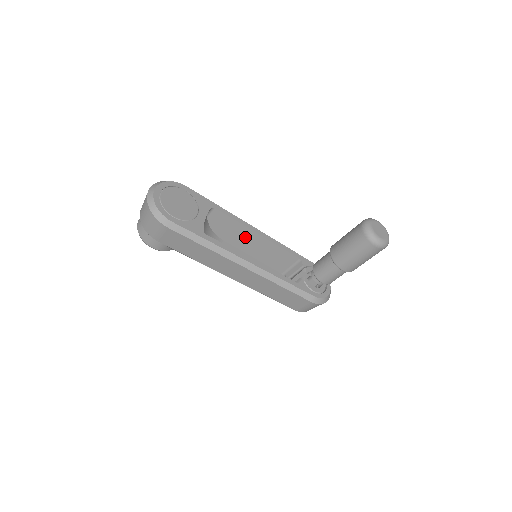
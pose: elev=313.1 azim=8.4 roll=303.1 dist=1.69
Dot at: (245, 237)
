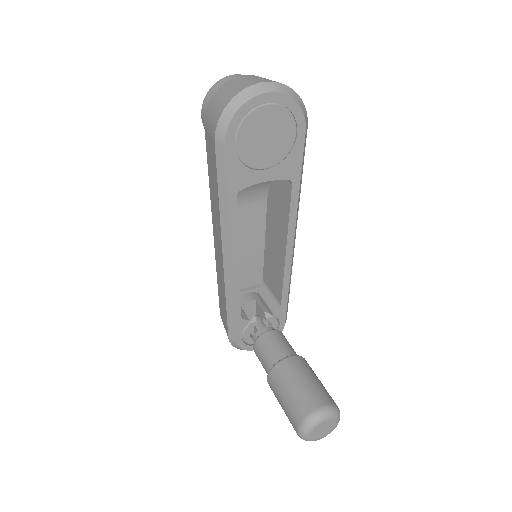
Dot at: (279, 231)
